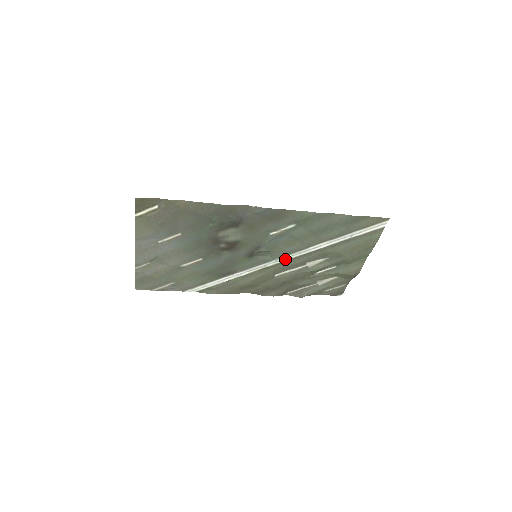
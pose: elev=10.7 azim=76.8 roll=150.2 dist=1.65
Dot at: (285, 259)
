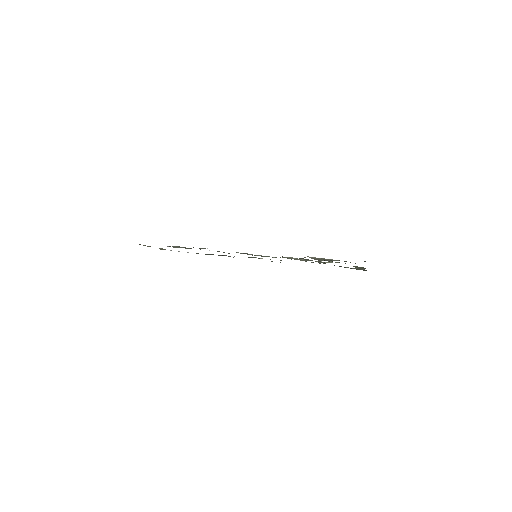
Dot at: occluded
